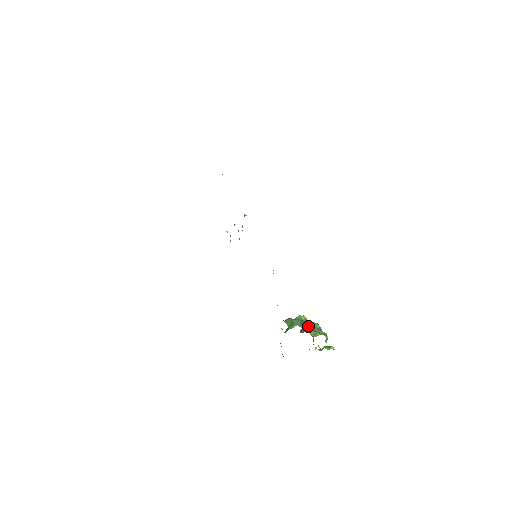
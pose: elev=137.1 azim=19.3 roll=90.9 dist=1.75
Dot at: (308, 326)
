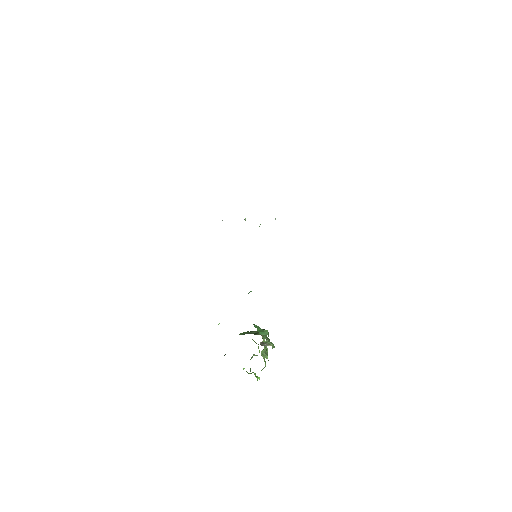
Dot at: (270, 343)
